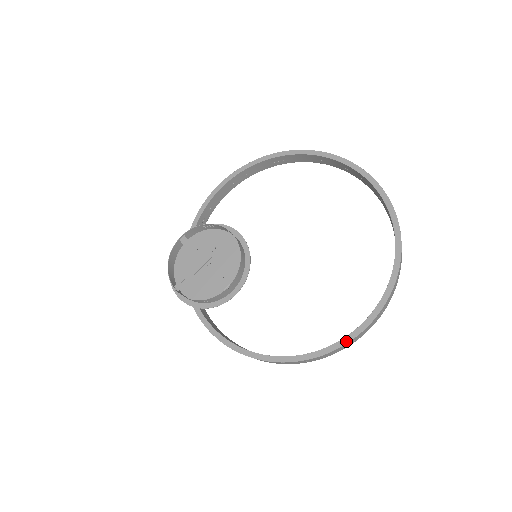
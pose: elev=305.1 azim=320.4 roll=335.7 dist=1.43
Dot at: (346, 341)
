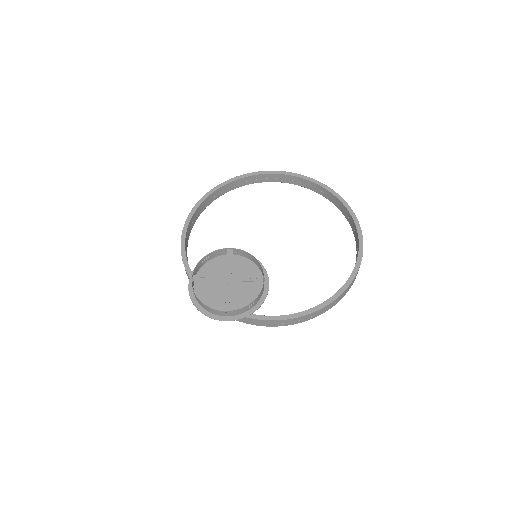
Dot at: (361, 253)
